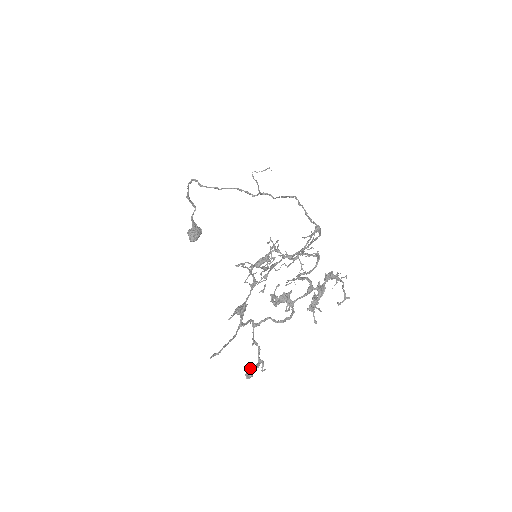
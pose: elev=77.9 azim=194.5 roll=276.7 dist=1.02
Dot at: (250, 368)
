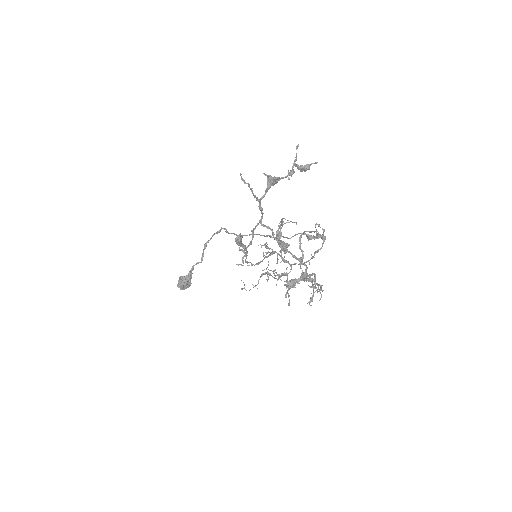
Dot at: (242, 237)
